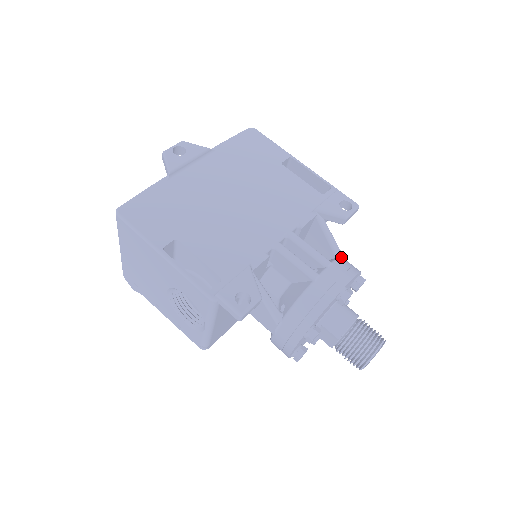
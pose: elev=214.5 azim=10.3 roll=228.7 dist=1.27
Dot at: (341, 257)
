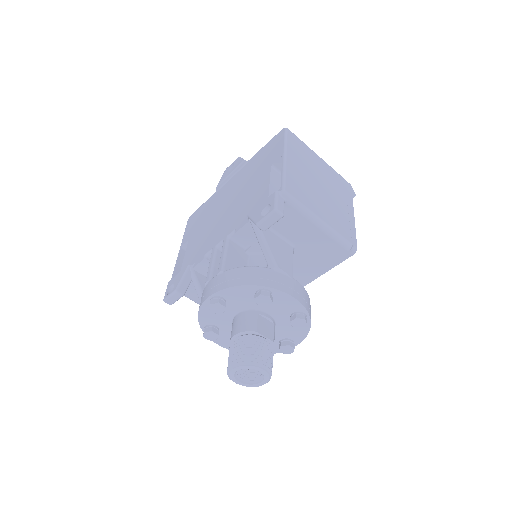
Dot at: (248, 266)
